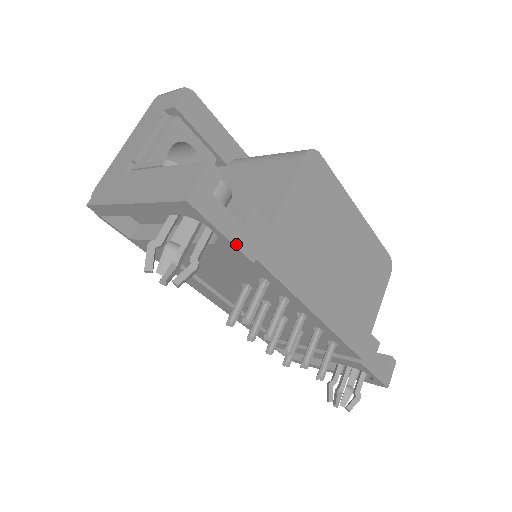
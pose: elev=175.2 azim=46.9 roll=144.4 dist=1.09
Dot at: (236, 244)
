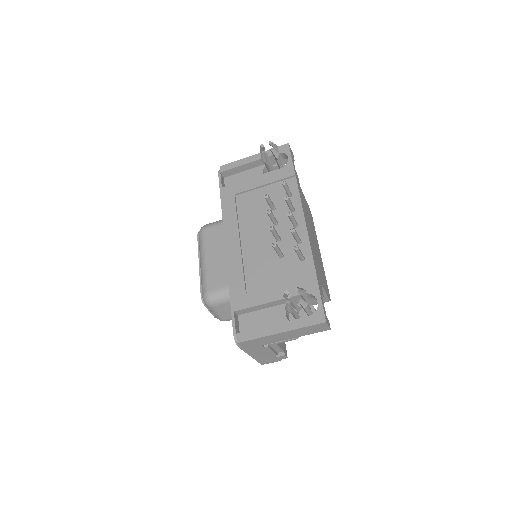
Dot at: (293, 165)
